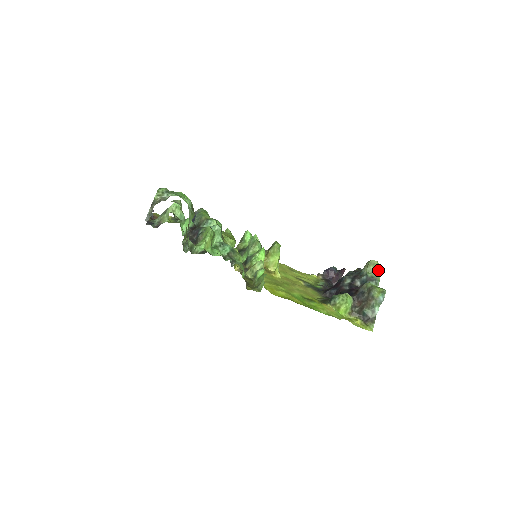
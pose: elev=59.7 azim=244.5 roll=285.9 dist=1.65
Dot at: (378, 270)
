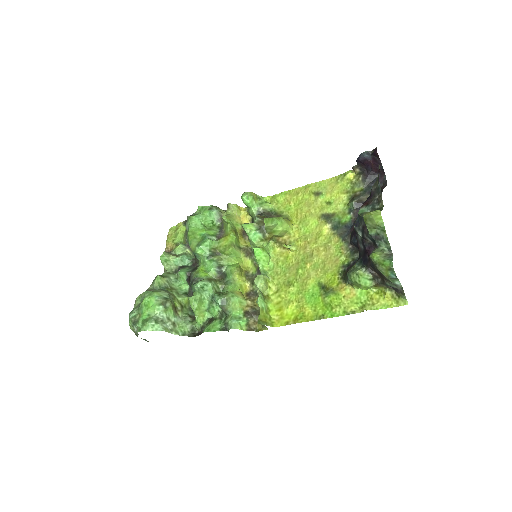
Dot at: (380, 222)
